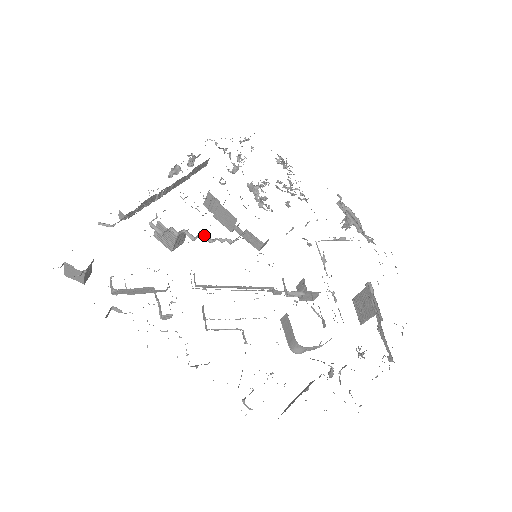
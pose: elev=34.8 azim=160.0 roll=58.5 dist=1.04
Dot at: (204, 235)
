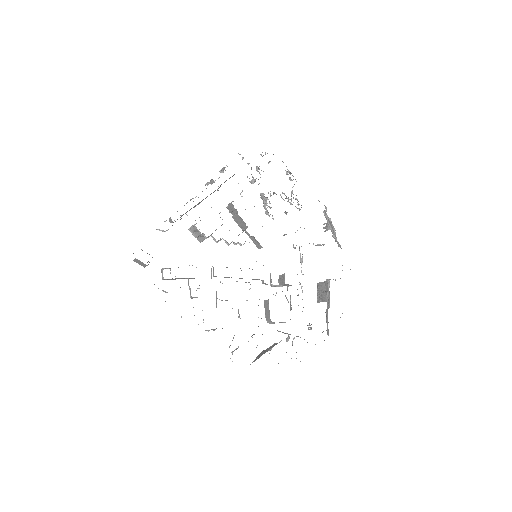
Dot at: occluded
